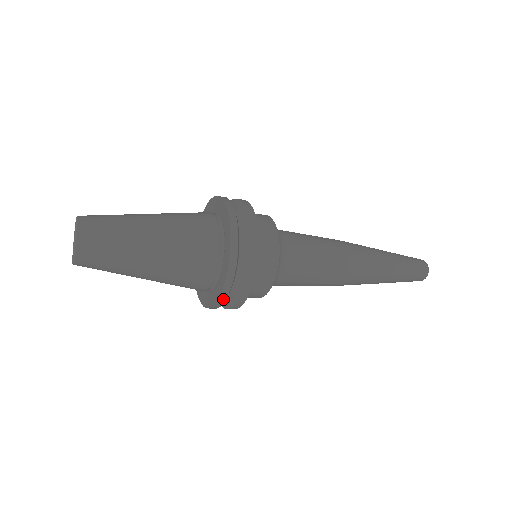
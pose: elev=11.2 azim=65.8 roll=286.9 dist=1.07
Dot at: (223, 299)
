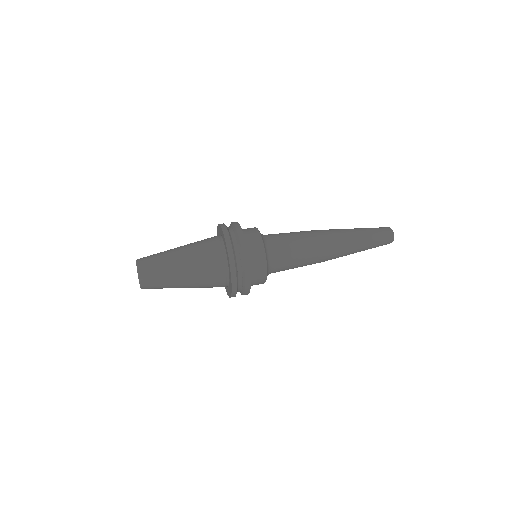
Dot at: occluded
